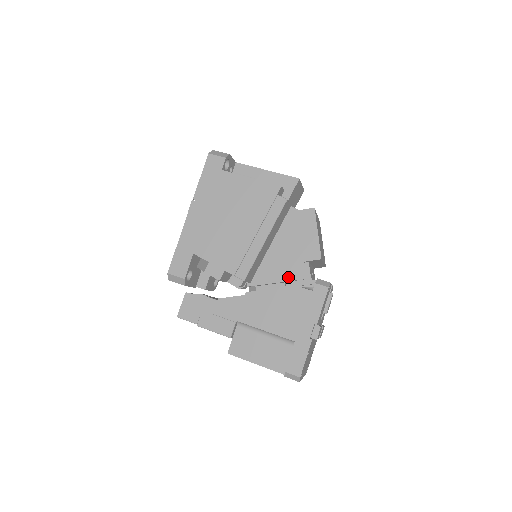
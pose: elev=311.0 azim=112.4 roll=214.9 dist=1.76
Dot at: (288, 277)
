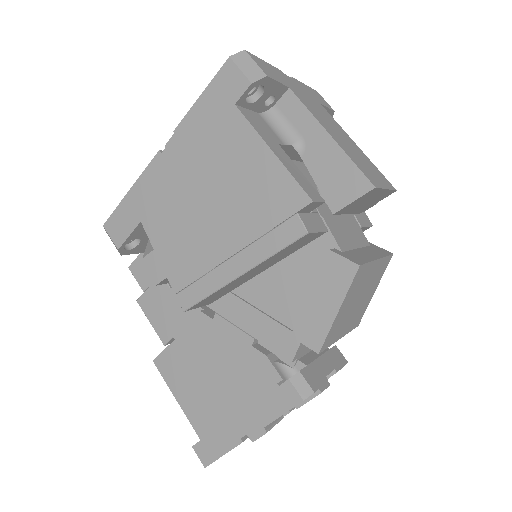
Dot at: (262, 335)
